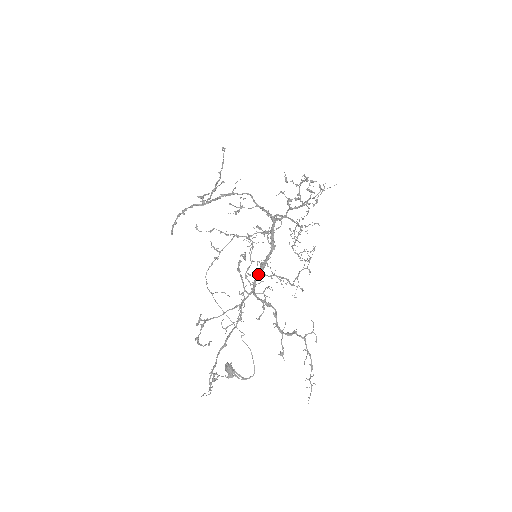
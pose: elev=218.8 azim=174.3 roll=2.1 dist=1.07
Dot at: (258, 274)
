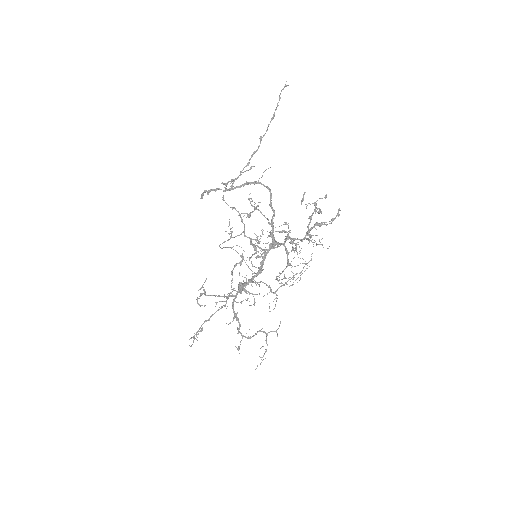
Dot at: occluded
